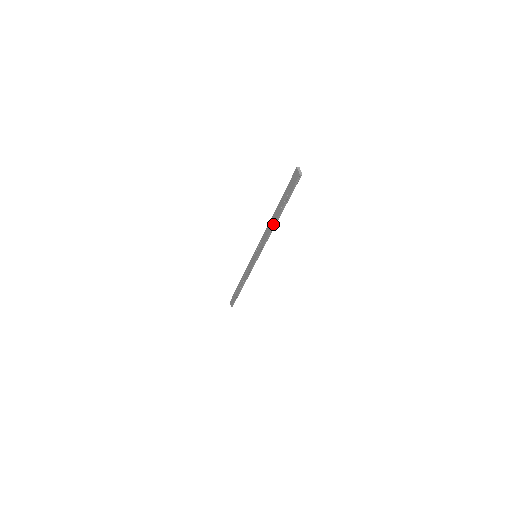
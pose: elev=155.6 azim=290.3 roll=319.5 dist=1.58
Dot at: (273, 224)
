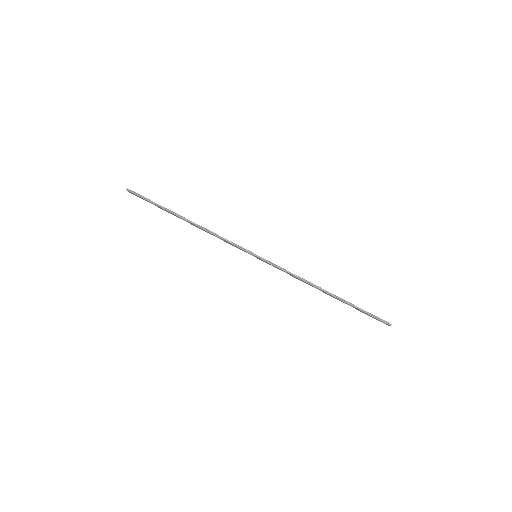
Dot at: occluded
